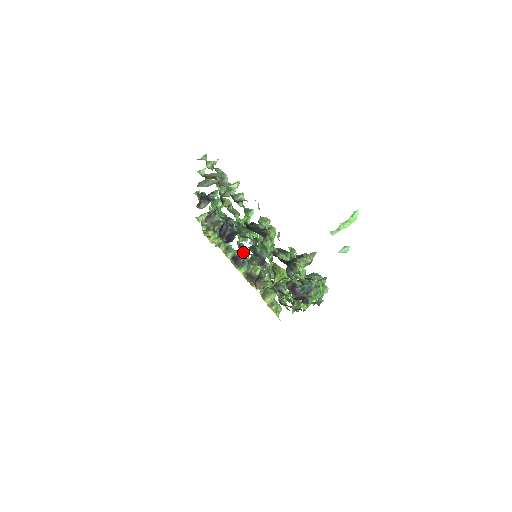
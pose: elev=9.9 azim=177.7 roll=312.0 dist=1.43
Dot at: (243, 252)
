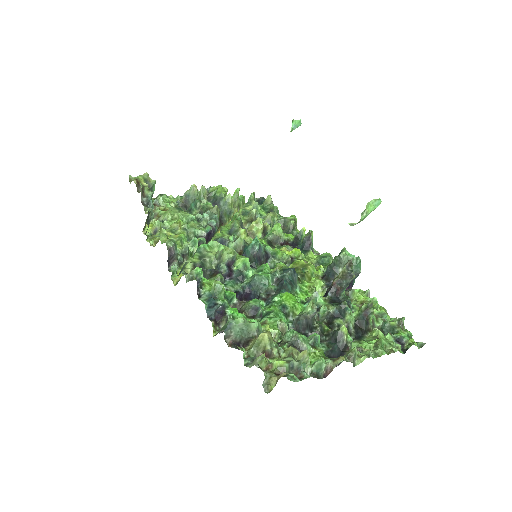
Dot at: occluded
